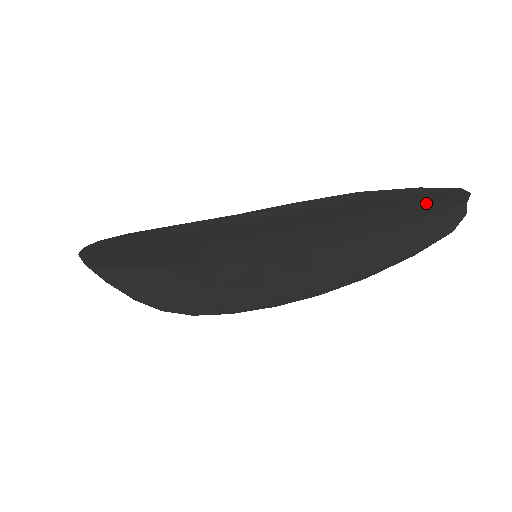
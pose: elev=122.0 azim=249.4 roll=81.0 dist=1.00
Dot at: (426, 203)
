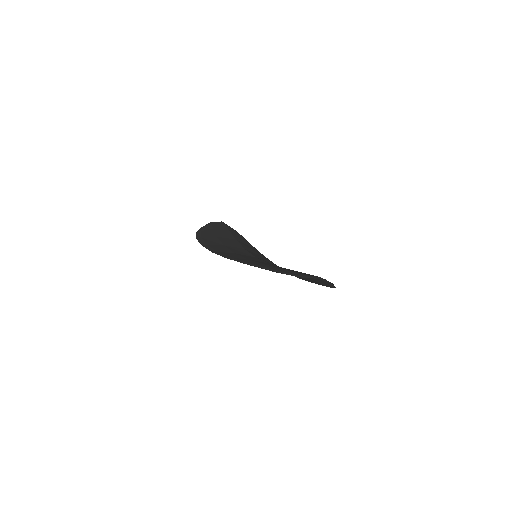
Dot at: occluded
